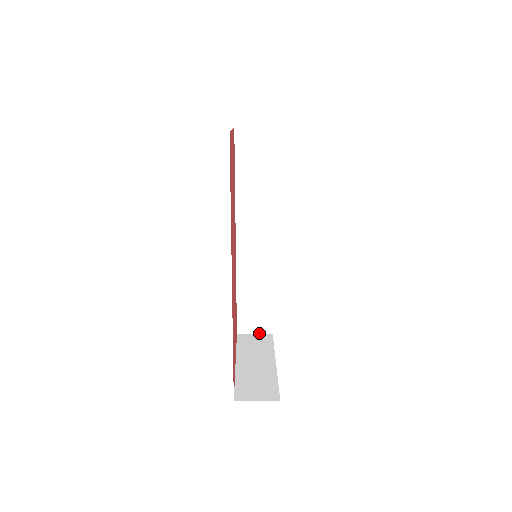
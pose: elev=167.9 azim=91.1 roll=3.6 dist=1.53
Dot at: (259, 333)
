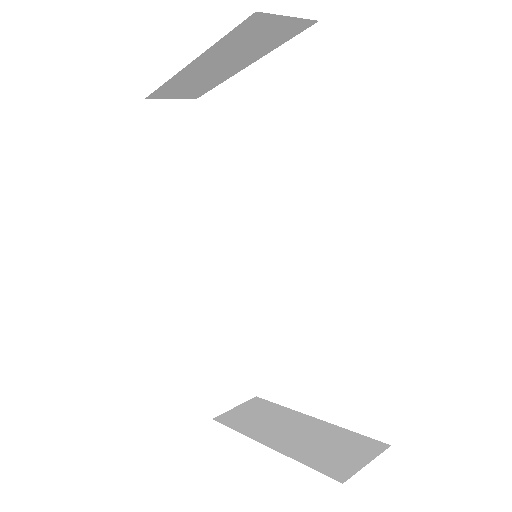
Dot at: (240, 403)
